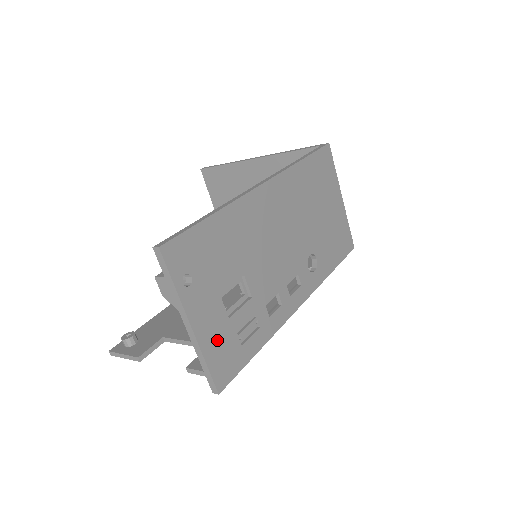
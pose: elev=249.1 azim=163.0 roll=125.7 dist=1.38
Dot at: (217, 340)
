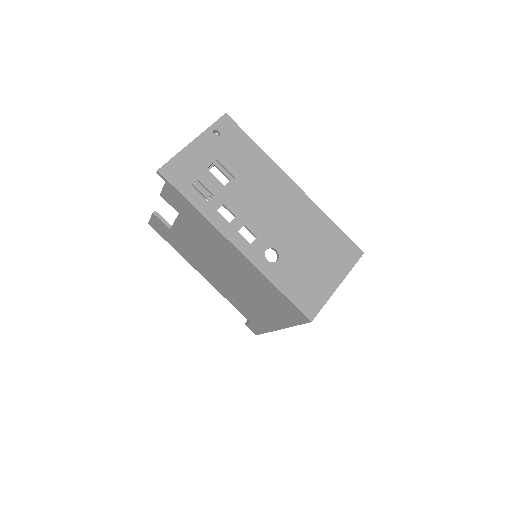
Dot at: (190, 162)
